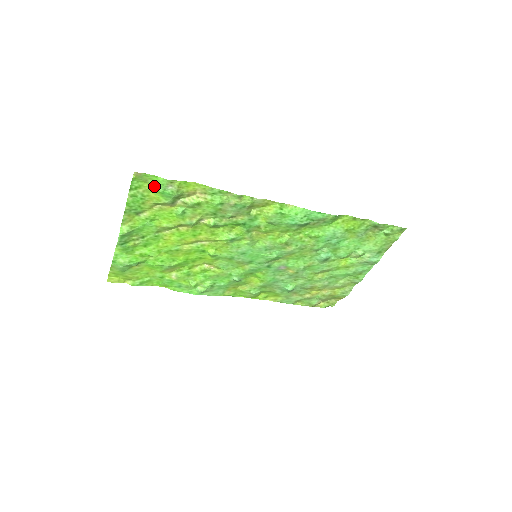
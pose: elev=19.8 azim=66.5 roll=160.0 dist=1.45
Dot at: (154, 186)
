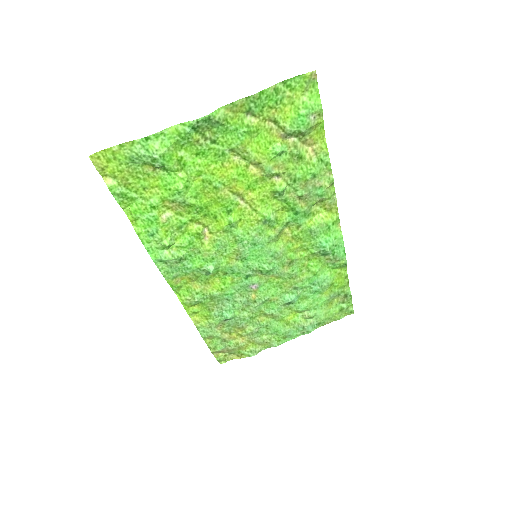
Dot at: (303, 102)
